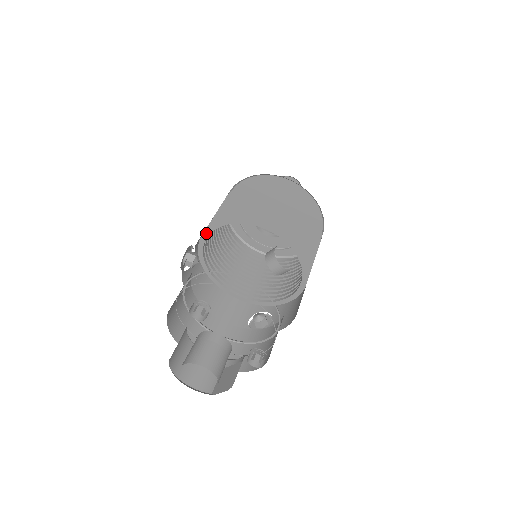
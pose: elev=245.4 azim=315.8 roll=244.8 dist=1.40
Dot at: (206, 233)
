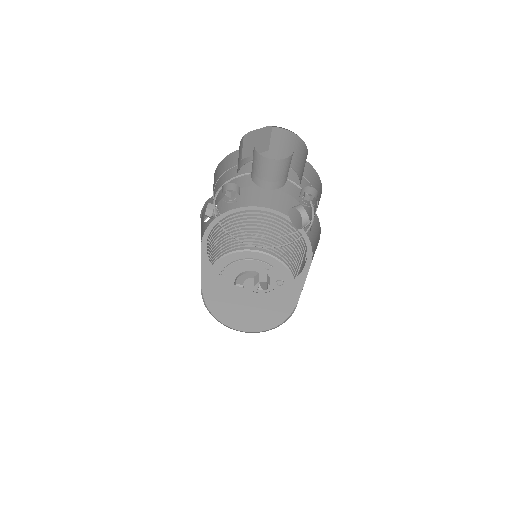
Dot at: (223, 215)
